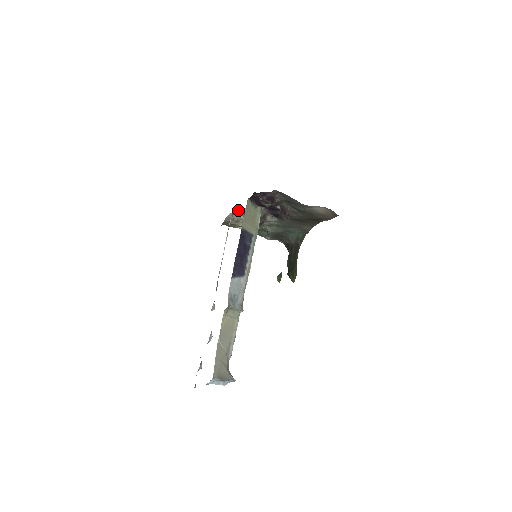
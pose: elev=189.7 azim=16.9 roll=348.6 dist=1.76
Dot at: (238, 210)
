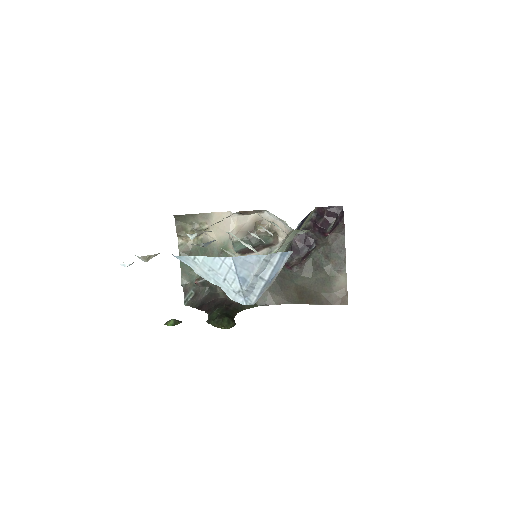
Dot at: (255, 214)
